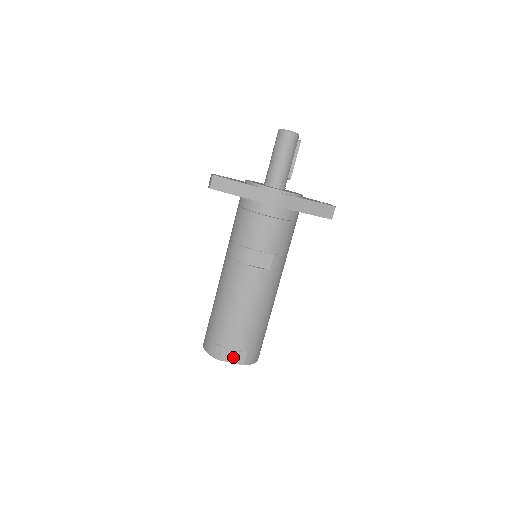
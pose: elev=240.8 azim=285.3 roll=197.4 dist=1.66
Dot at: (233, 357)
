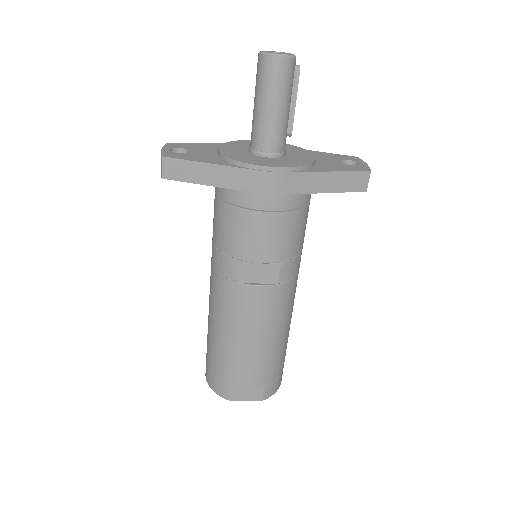
Dot at: (246, 394)
